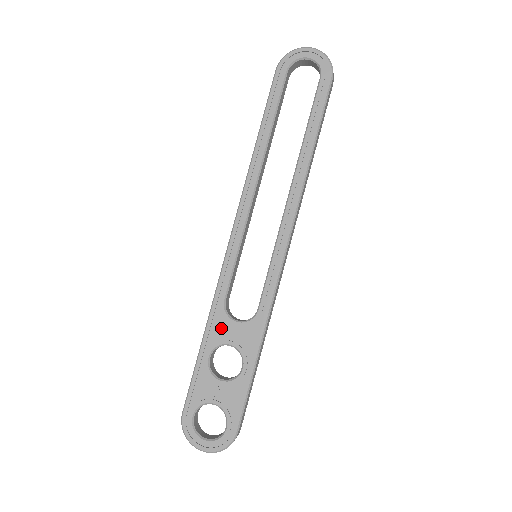
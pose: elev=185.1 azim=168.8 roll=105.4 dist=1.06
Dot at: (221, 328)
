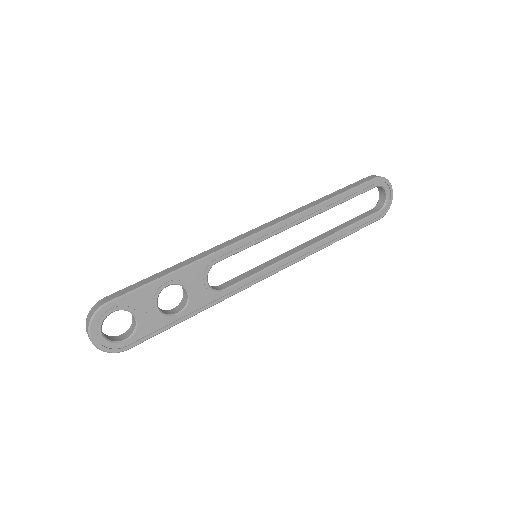
Dot at: (195, 276)
